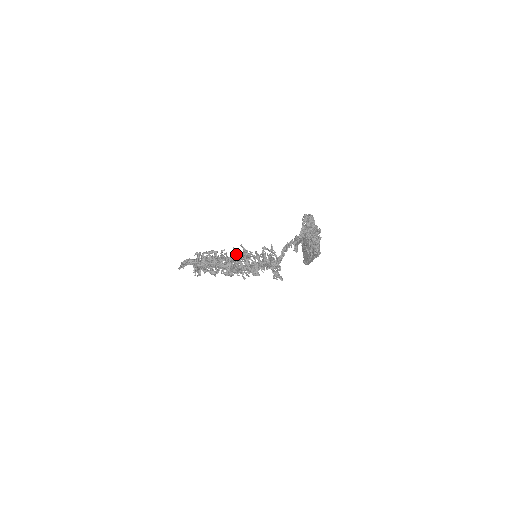
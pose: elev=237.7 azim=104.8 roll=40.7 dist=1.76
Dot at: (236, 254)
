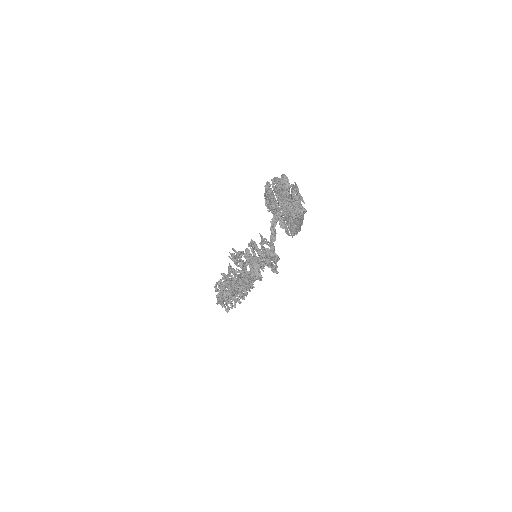
Dot at: occluded
